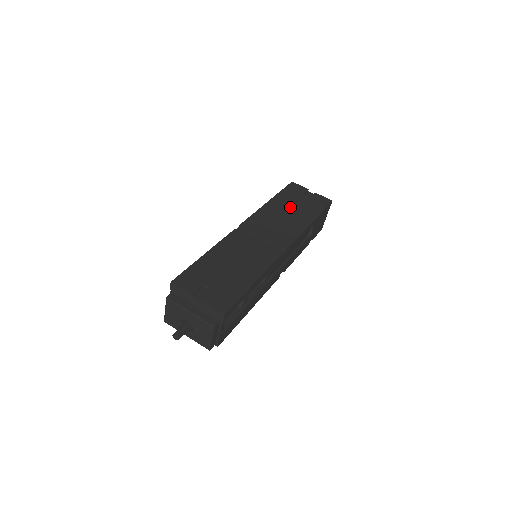
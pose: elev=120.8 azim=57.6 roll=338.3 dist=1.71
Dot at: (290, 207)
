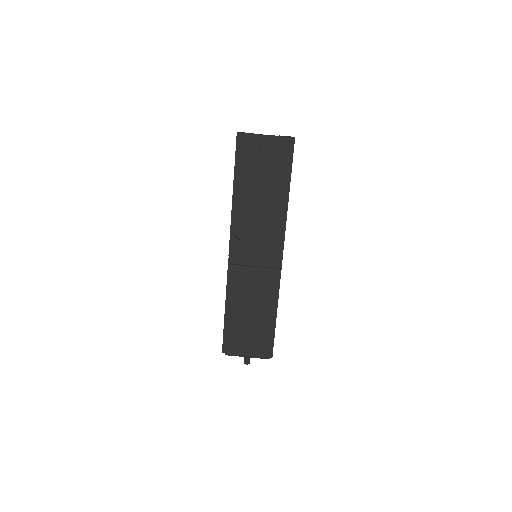
Dot at: (257, 190)
